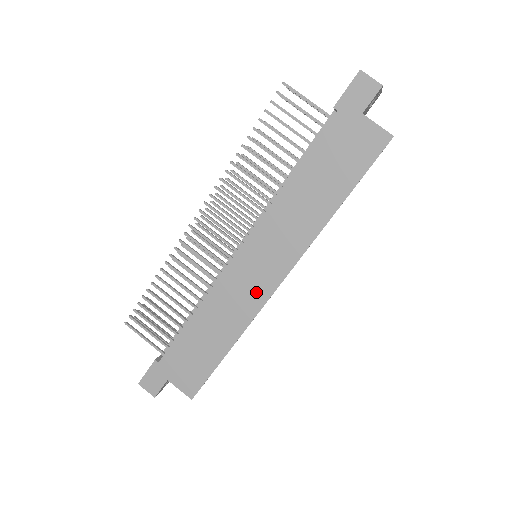
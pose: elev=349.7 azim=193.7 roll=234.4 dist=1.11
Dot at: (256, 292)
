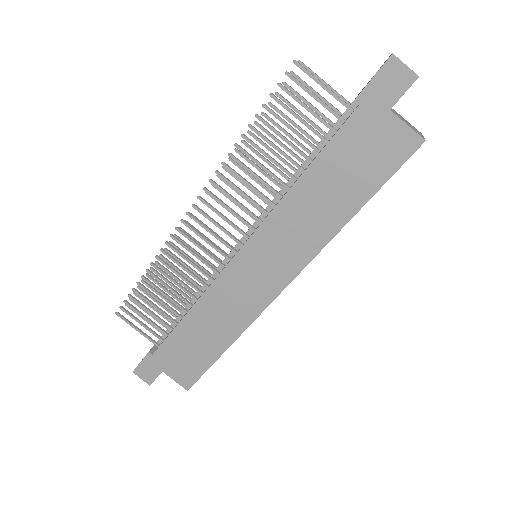
Dot at: (255, 297)
